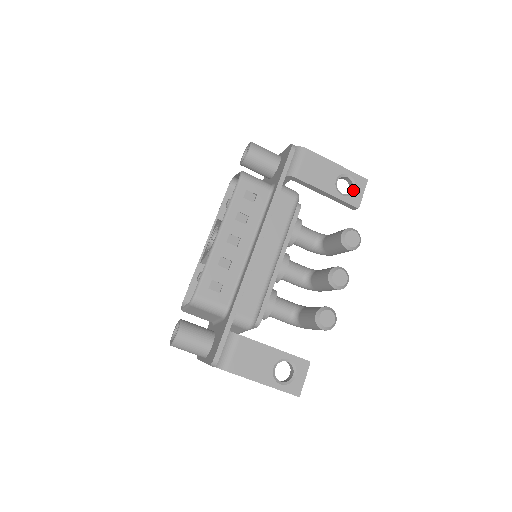
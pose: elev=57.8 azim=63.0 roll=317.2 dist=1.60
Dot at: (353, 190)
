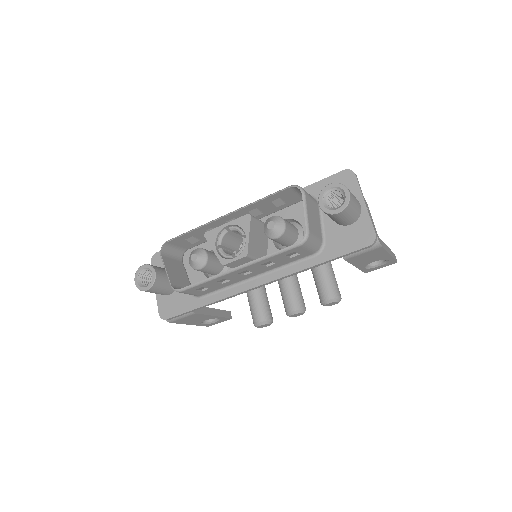
Dot at: (378, 265)
